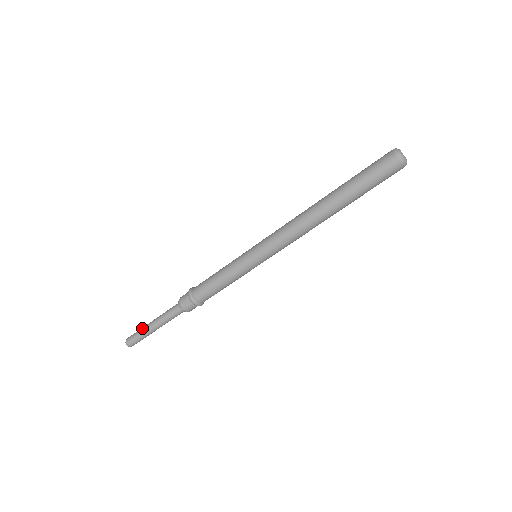
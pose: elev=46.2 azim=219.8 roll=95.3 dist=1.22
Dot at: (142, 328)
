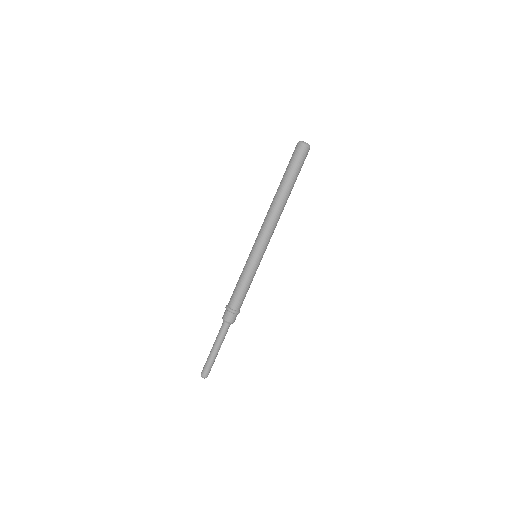
Dot at: (208, 357)
